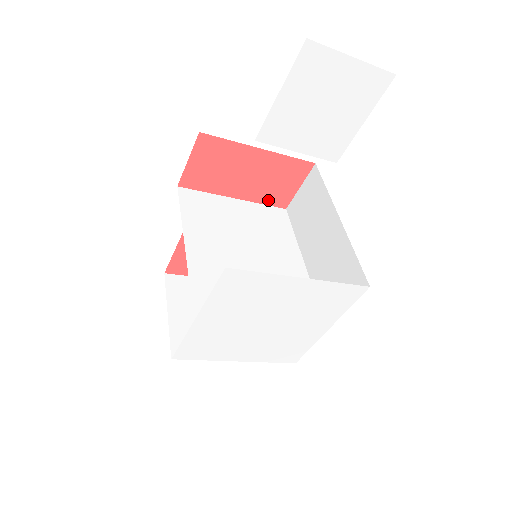
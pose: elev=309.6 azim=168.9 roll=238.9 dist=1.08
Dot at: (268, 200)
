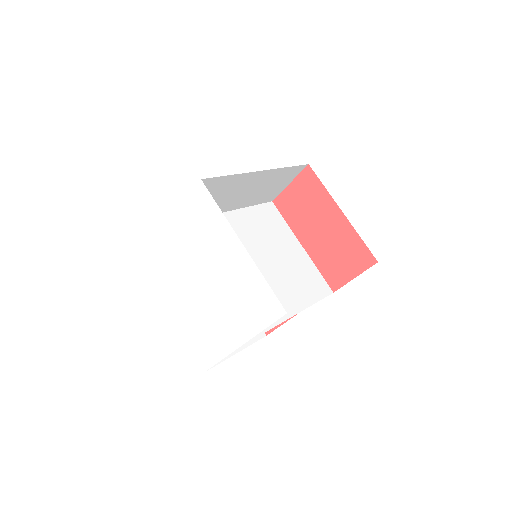
Dot at: (325, 270)
